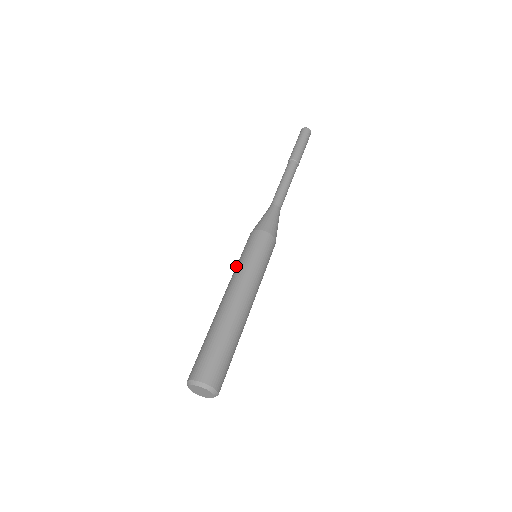
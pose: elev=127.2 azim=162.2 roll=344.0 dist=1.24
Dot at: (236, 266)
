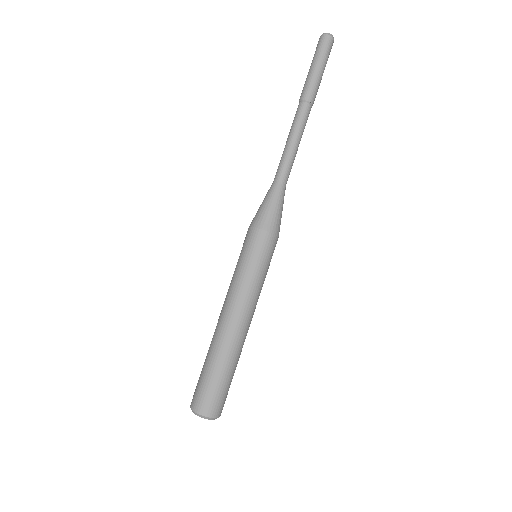
Dot at: (246, 279)
